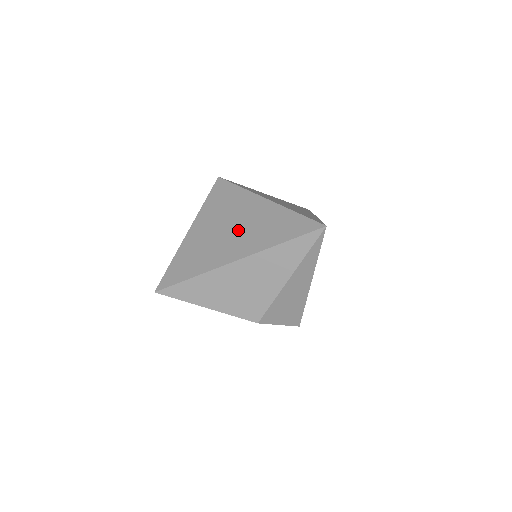
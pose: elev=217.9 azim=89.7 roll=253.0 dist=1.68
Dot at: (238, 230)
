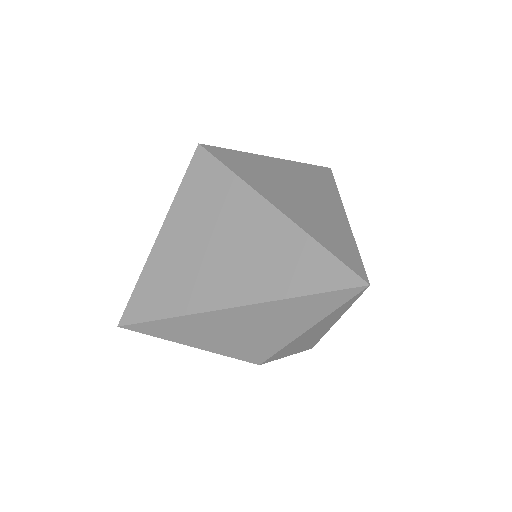
Dot at: (231, 254)
